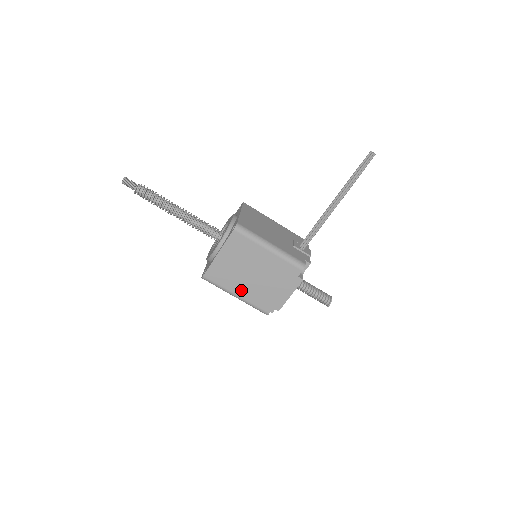
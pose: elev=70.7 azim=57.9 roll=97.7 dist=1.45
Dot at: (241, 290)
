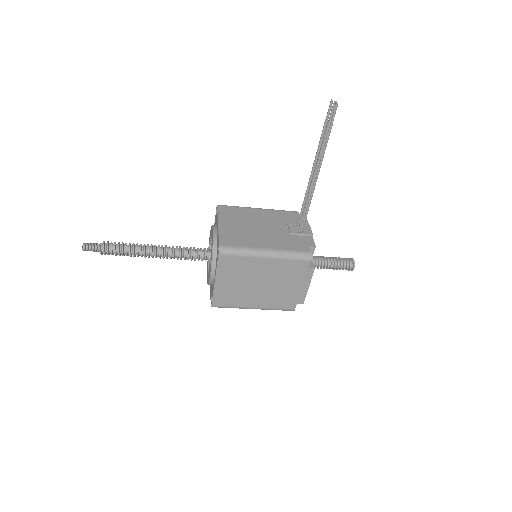
Dot at: (256, 302)
